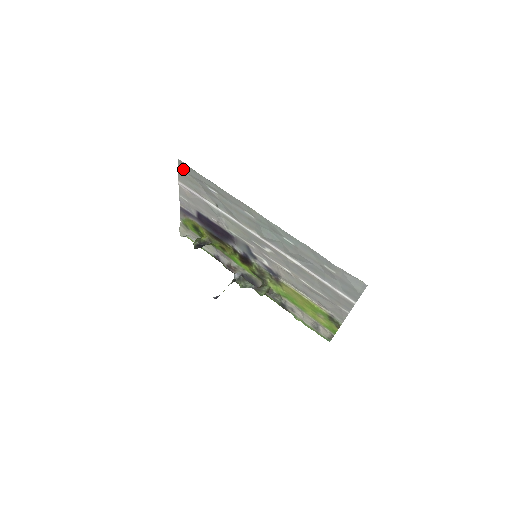
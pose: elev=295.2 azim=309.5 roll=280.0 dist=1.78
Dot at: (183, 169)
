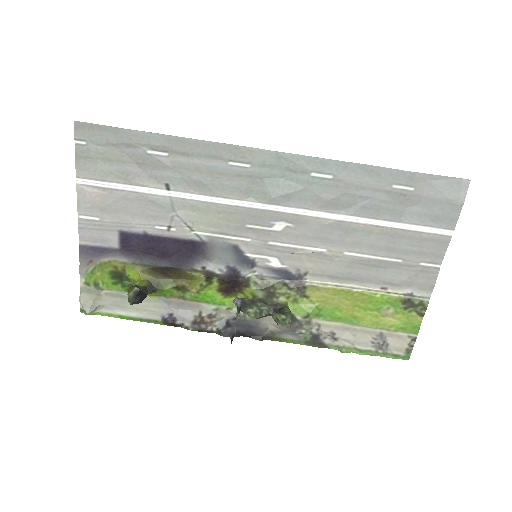
Dot at: (87, 140)
